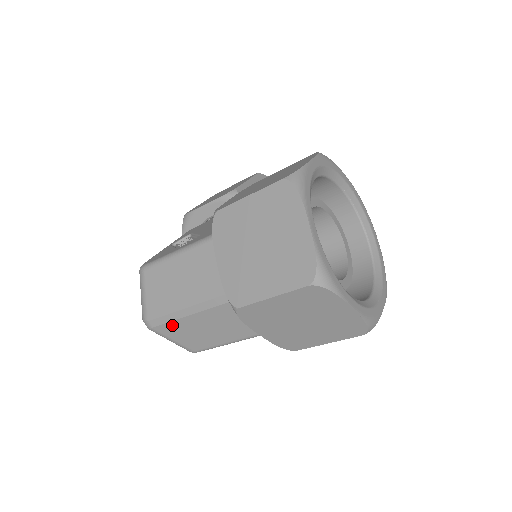
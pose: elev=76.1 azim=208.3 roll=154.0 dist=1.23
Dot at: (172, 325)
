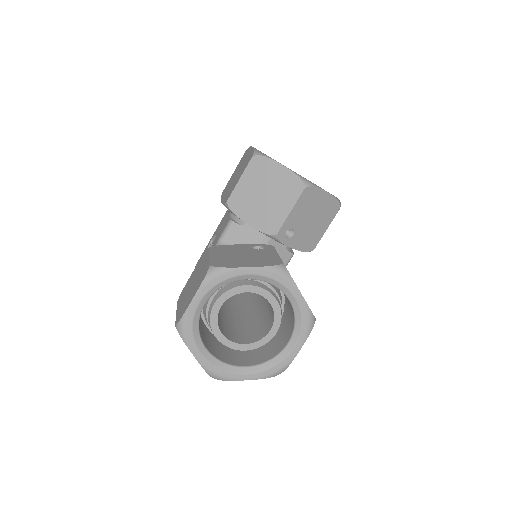
Dot at: occluded
